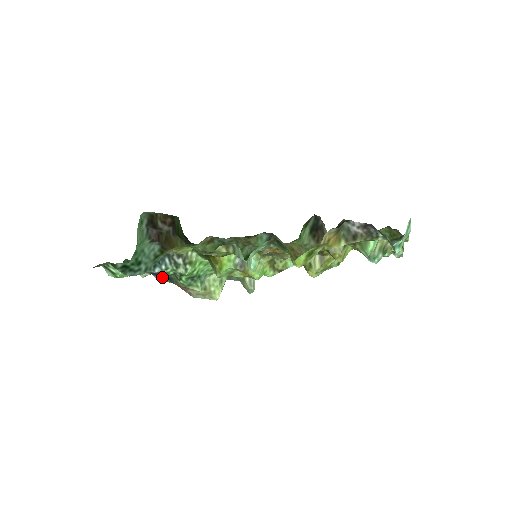
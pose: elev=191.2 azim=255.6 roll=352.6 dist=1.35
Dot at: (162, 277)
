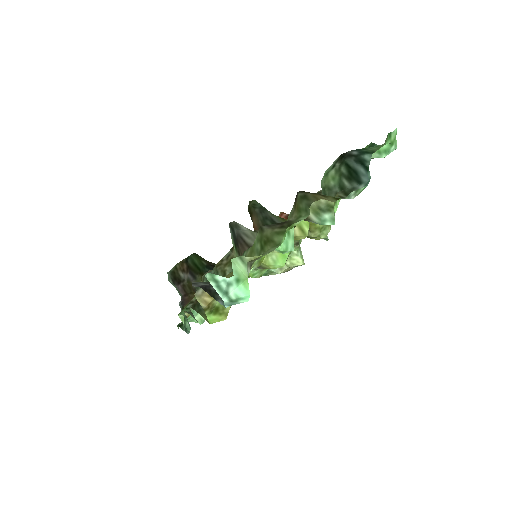
Dot at: occluded
